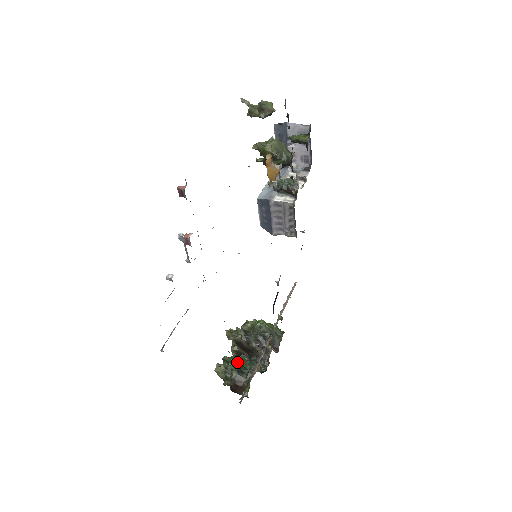
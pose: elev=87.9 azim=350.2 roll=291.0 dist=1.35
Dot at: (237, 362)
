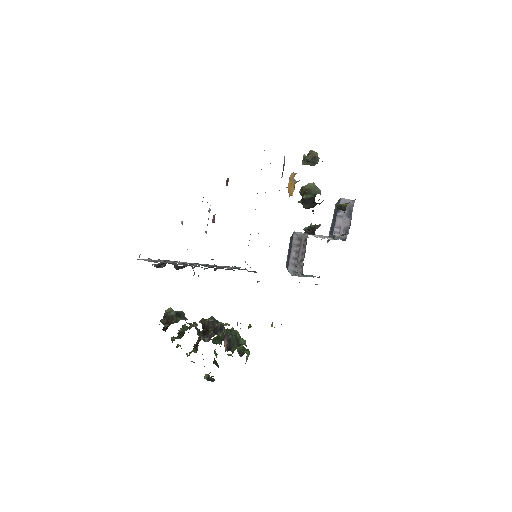
Dot at: occluded
